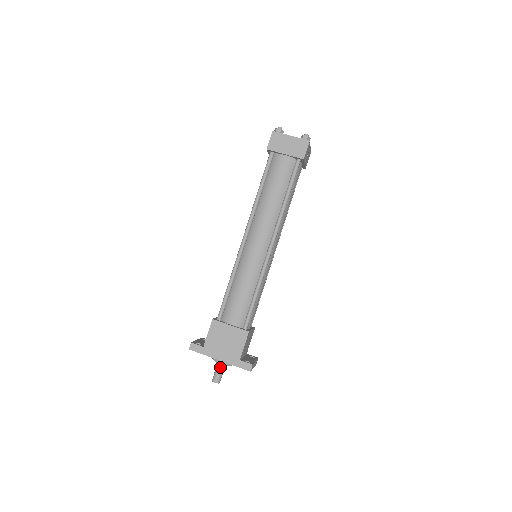
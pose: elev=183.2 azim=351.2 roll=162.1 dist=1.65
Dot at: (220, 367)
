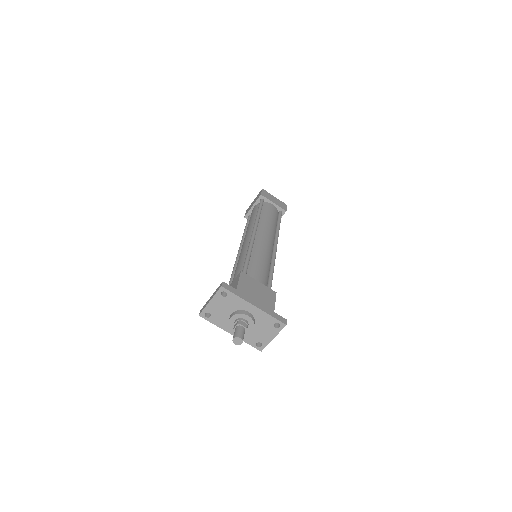
Dot at: (244, 324)
